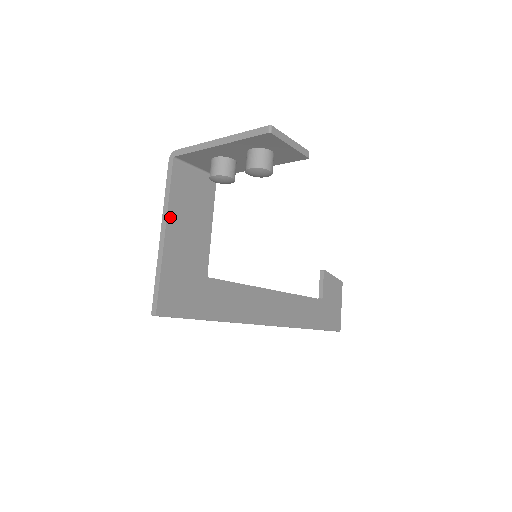
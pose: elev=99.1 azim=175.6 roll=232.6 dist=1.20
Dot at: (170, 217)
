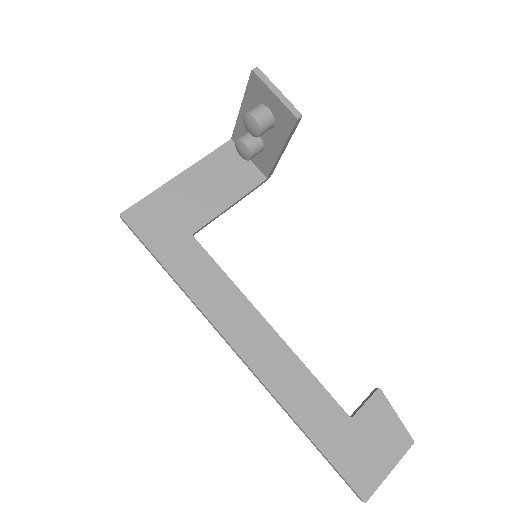
Dot at: (193, 169)
